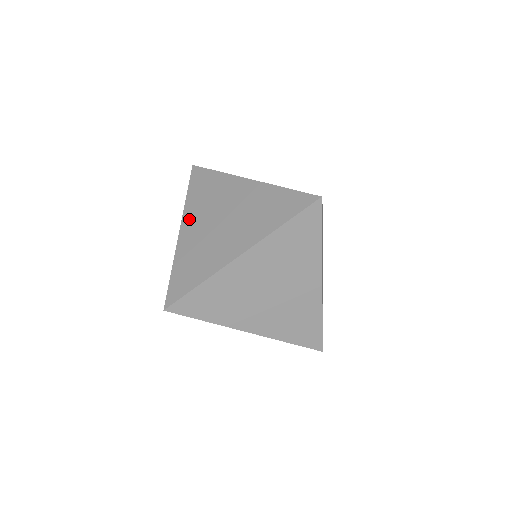
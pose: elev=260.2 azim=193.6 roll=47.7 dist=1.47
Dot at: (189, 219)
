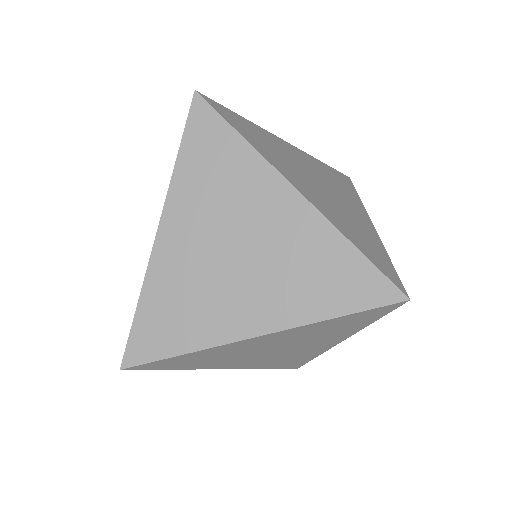
Dot at: occluded
